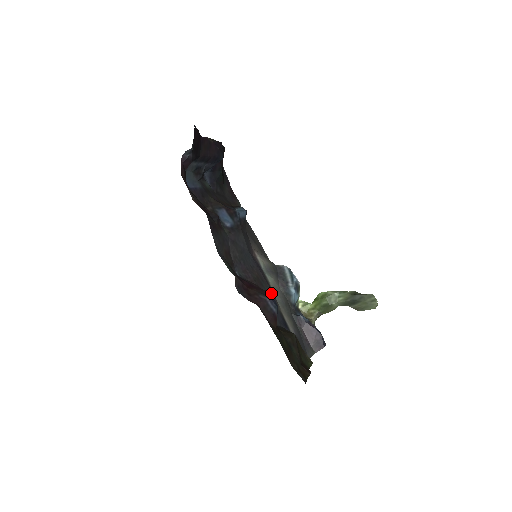
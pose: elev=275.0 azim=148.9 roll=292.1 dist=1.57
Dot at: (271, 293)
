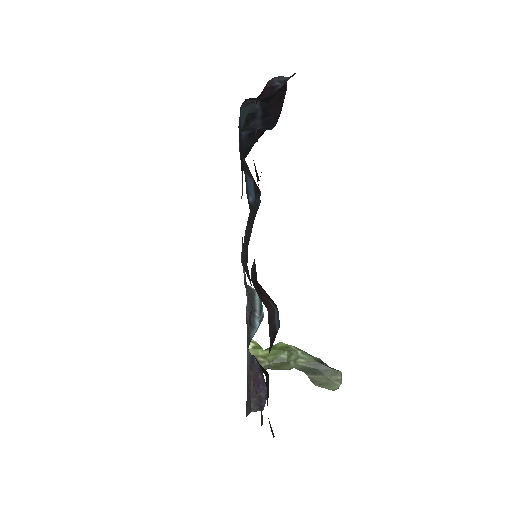
Dot at: occluded
